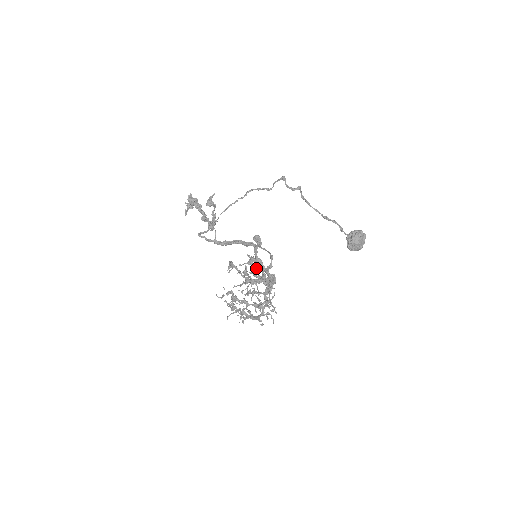
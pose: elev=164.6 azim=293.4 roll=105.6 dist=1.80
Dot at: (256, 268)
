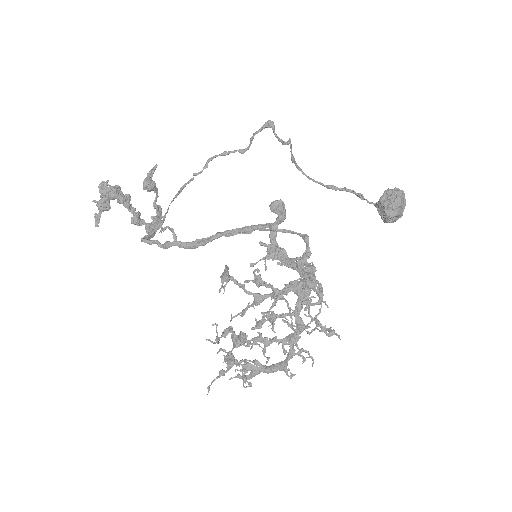
Dot at: (287, 261)
